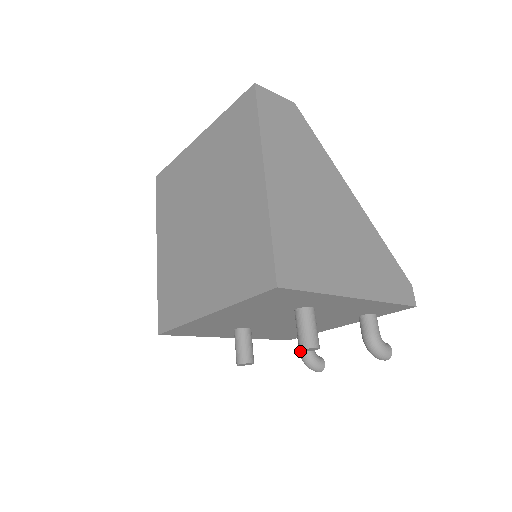
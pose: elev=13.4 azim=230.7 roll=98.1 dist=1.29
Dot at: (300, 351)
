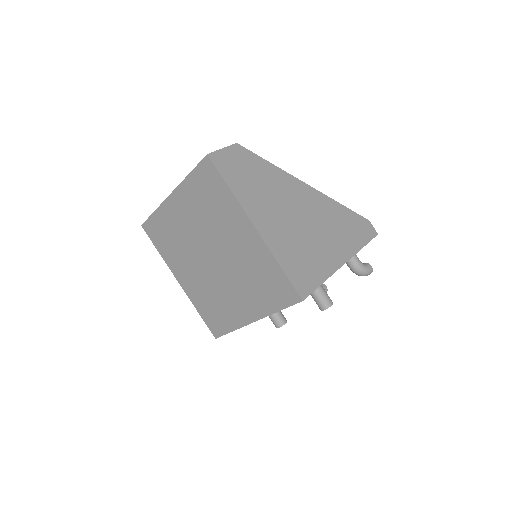
Dot at: occluded
